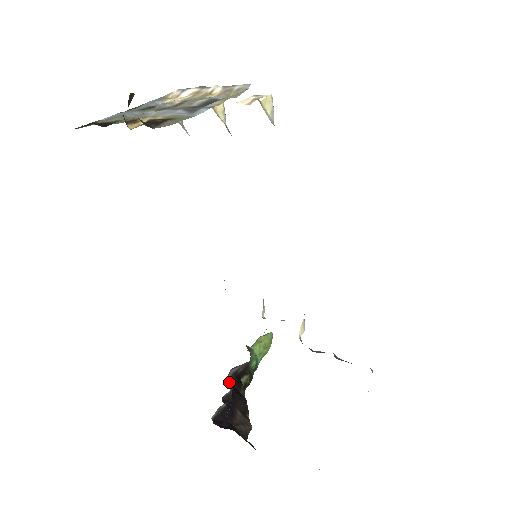
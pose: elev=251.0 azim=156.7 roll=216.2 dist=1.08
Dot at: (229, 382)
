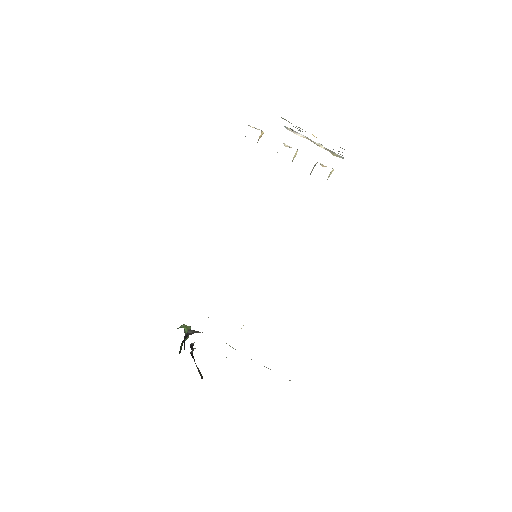
Dot at: (184, 339)
